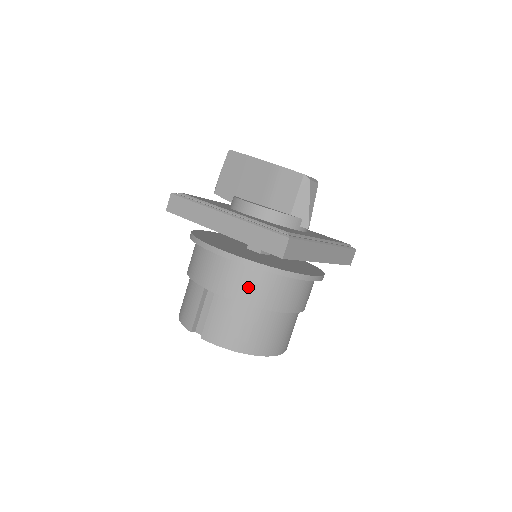
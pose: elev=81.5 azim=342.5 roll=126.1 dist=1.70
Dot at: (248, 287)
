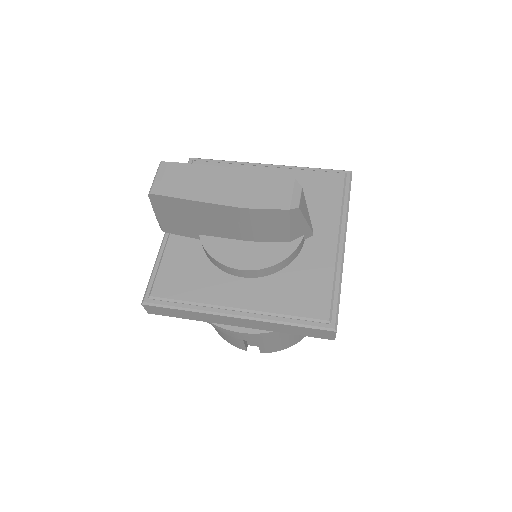
Dot at: occluded
